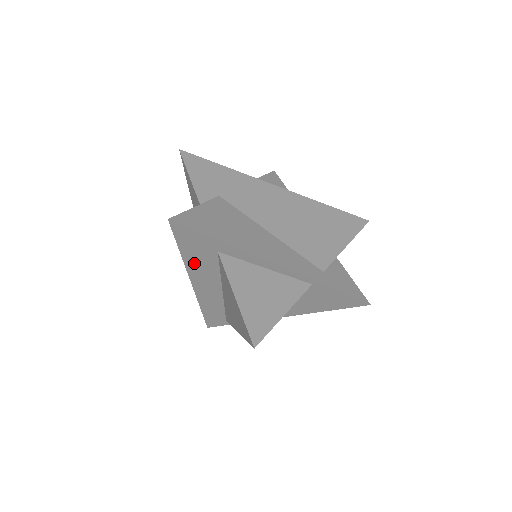
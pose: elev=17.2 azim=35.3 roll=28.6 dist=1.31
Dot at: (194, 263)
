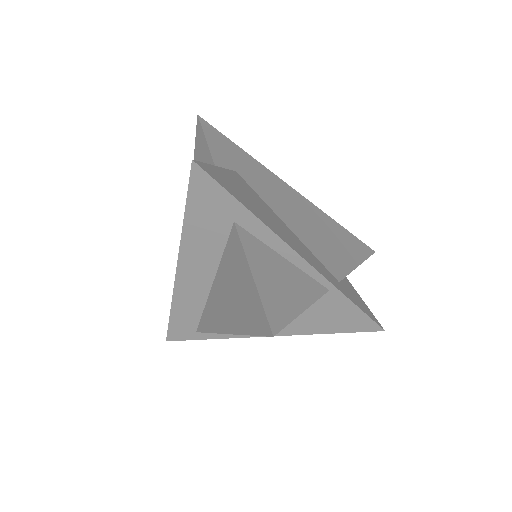
Dot at: (195, 235)
